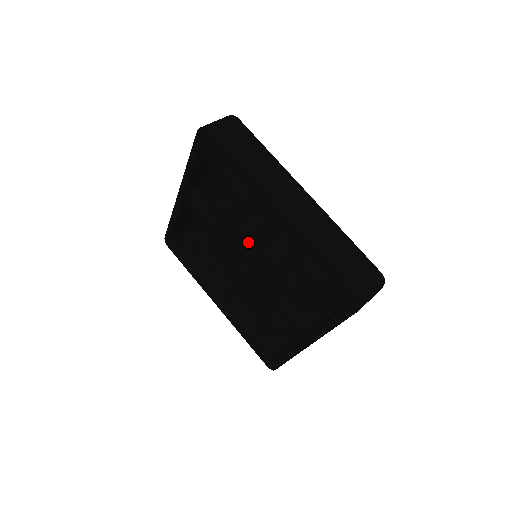
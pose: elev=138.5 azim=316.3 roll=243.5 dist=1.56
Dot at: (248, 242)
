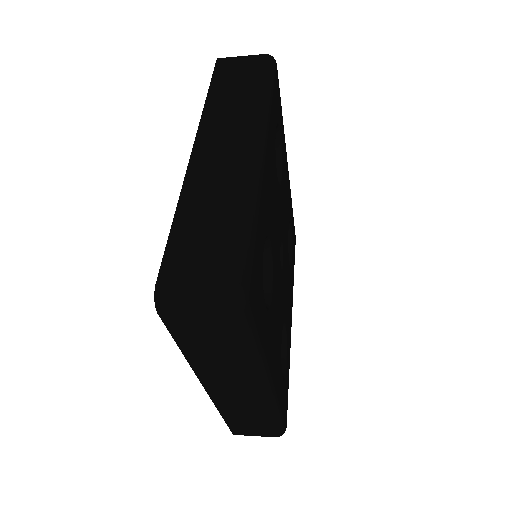
Dot at: occluded
